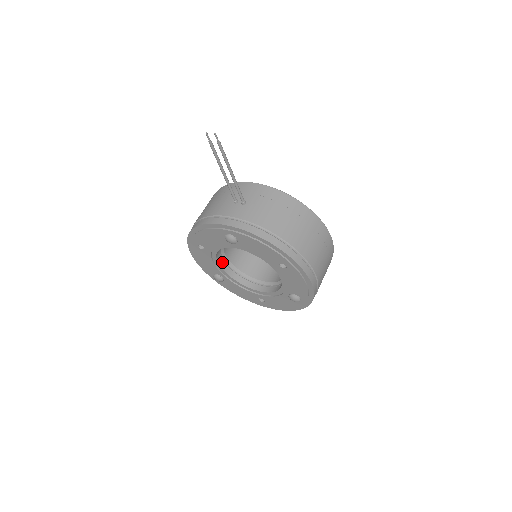
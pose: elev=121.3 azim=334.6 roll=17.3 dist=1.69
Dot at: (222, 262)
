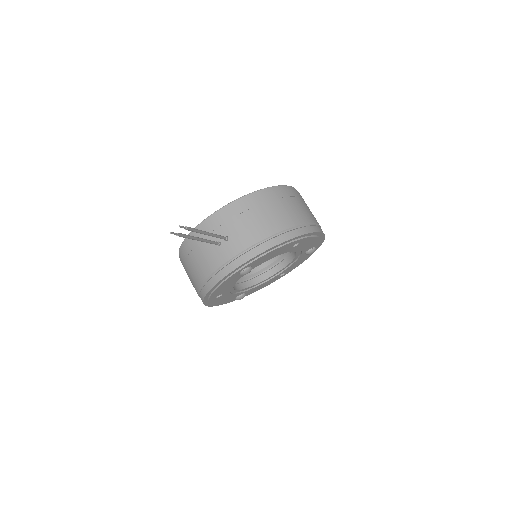
Dot at: (236, 286)
